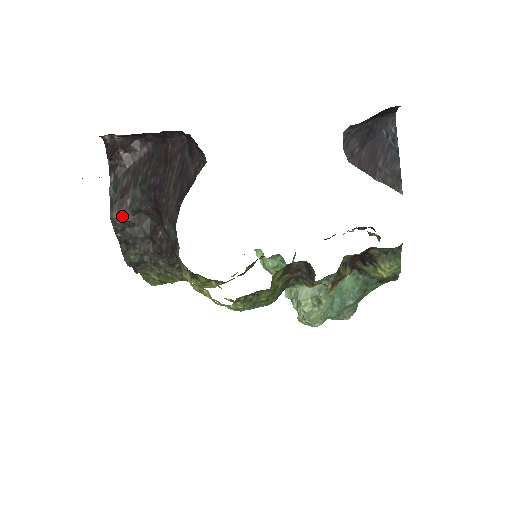
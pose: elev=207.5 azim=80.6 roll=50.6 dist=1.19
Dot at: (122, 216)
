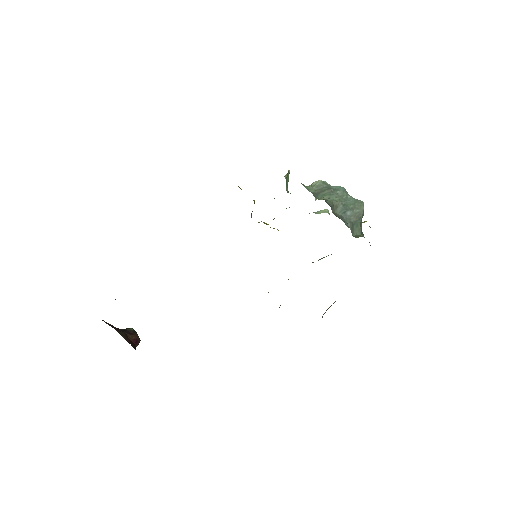
Dot at: occluded
